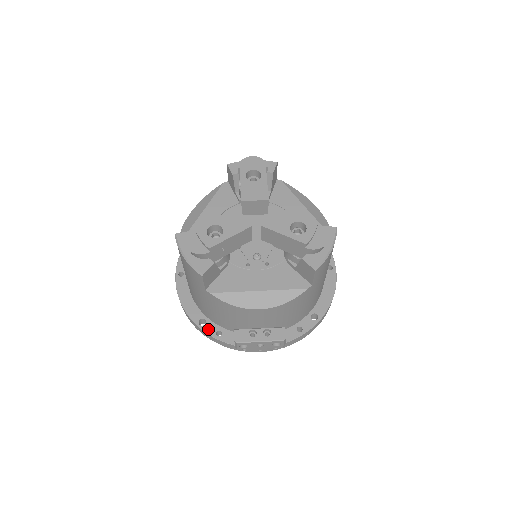
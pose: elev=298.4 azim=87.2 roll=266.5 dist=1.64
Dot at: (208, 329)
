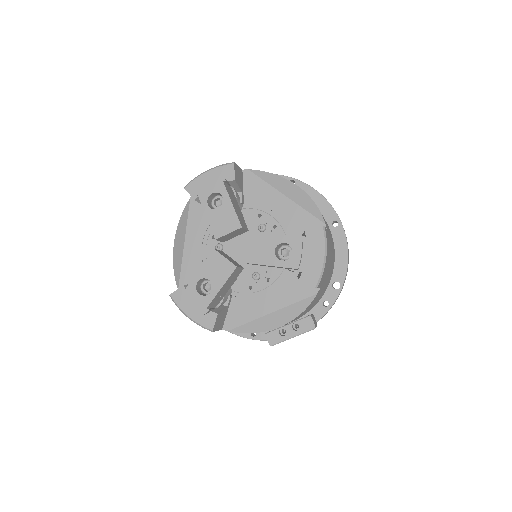
Dot at: (242, 333)
